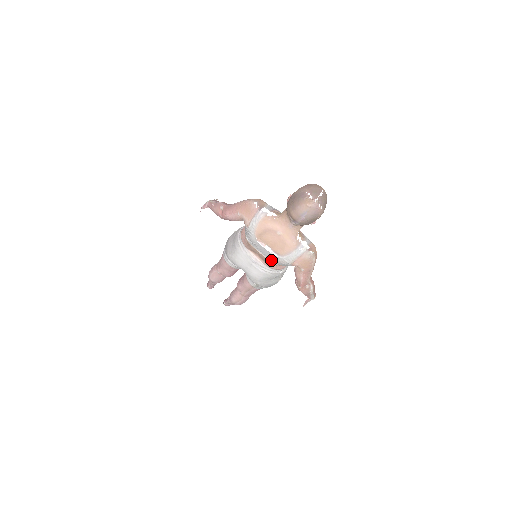
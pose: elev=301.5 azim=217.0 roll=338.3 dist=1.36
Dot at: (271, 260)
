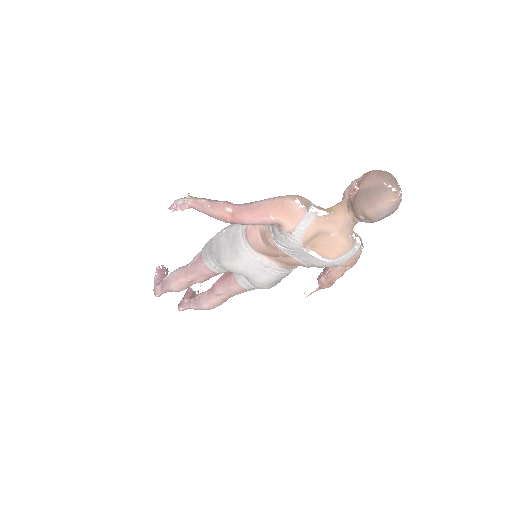
Dot at: (309, 264)
